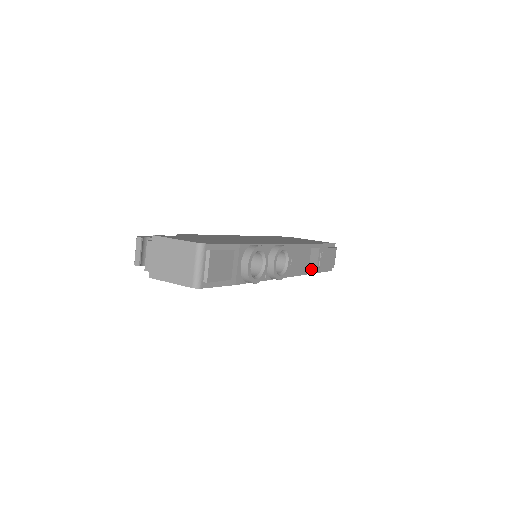
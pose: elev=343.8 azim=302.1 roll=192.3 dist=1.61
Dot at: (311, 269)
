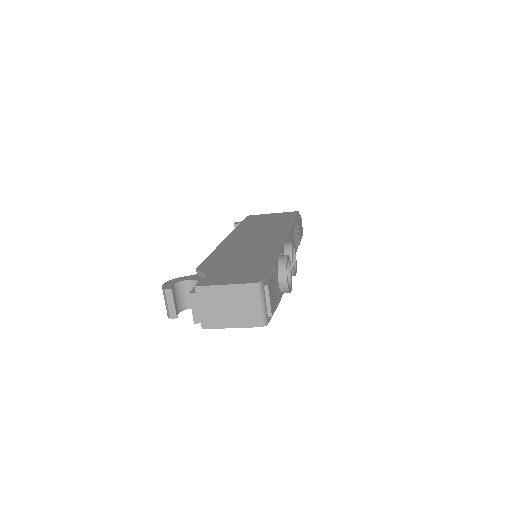
Dot at: (296, 247)
